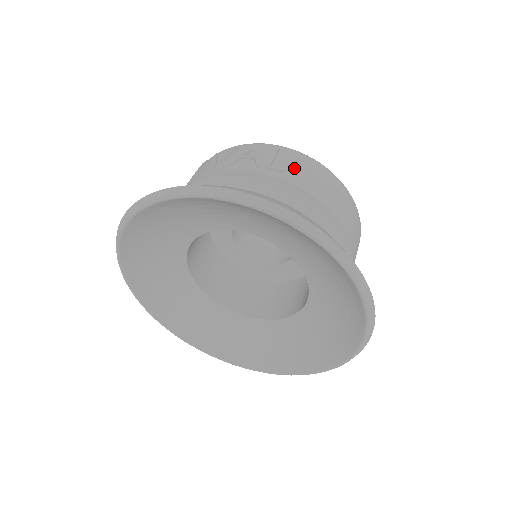
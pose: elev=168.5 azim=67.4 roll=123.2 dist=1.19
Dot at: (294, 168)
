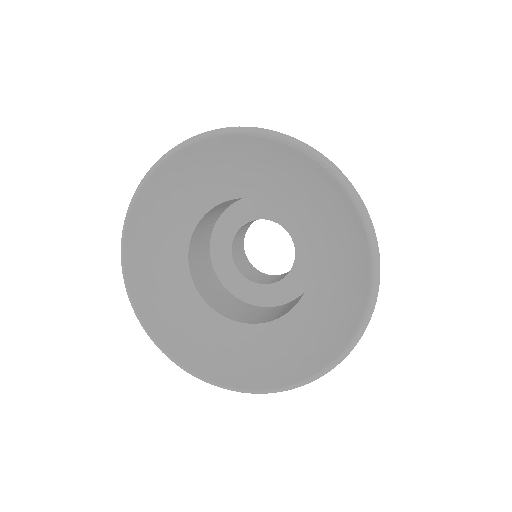
Dot at: occluded
